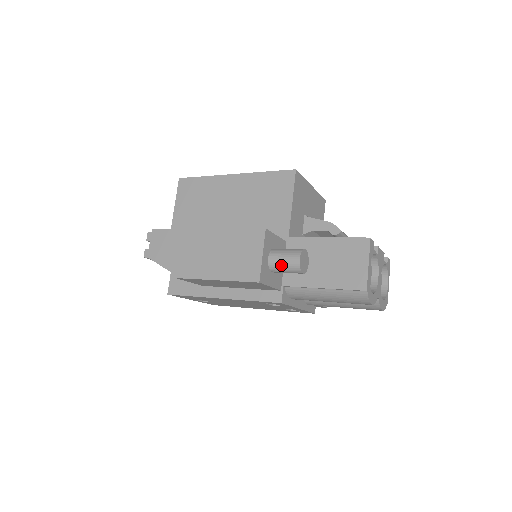
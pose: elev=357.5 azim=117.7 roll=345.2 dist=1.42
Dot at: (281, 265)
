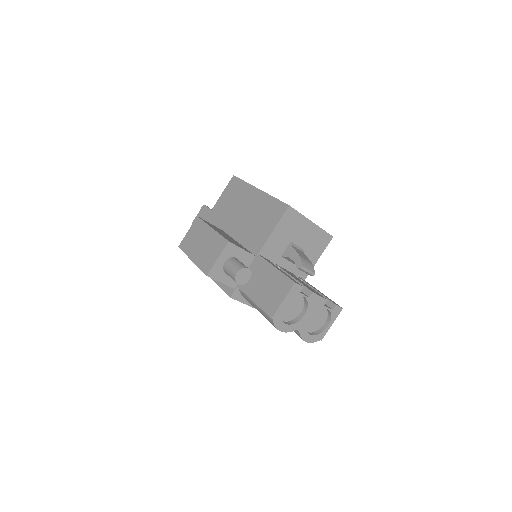
Dot at: (228, 271)
